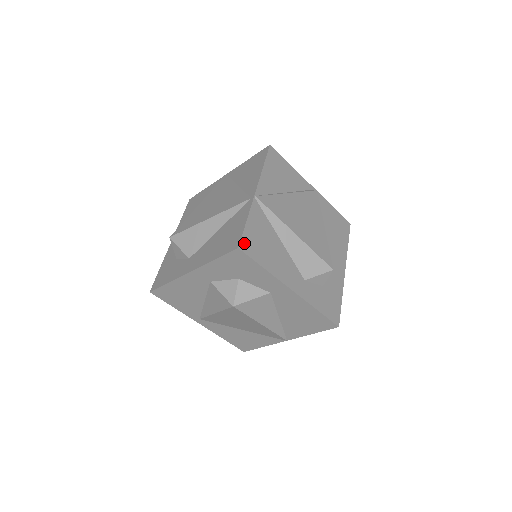
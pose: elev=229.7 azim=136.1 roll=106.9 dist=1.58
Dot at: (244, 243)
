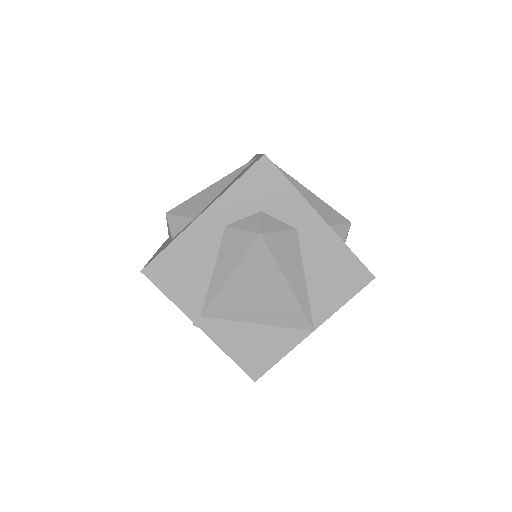
Dot at: occluded
